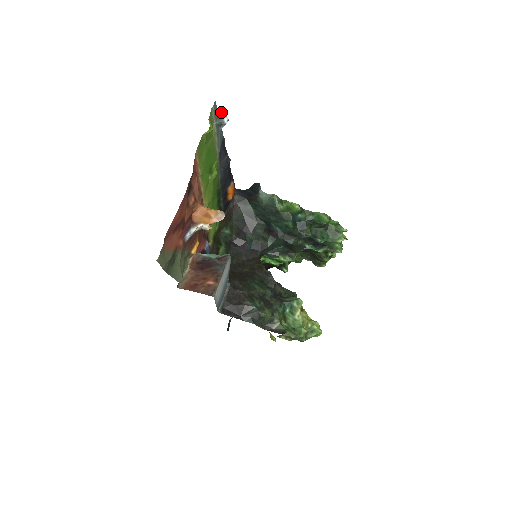
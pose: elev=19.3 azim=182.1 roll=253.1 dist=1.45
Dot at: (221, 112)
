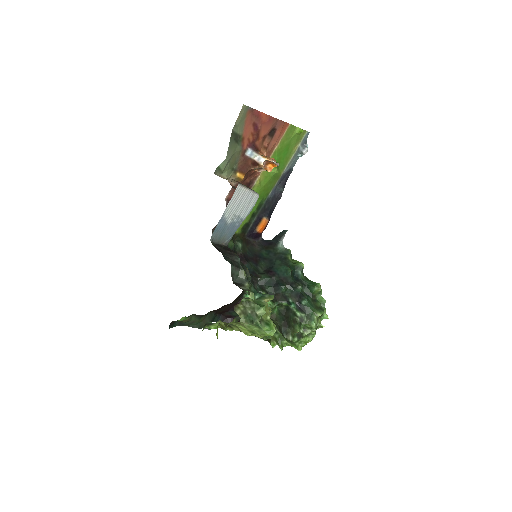
Dot at: occluded
